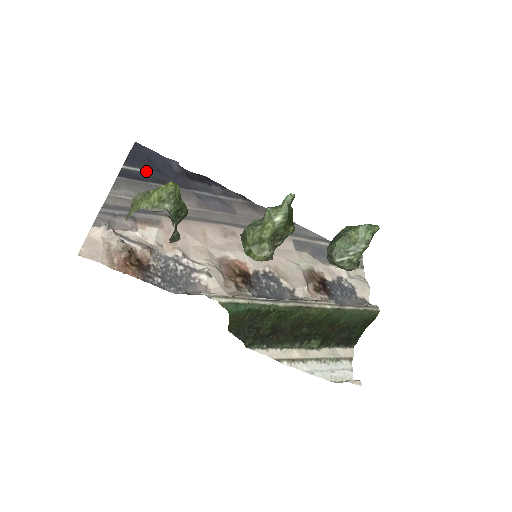
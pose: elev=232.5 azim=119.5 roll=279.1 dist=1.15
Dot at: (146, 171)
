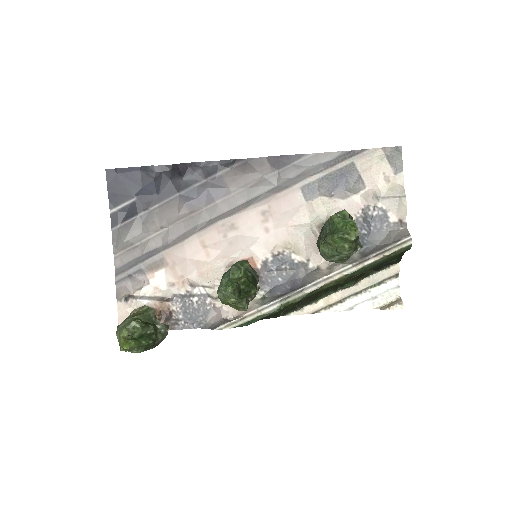
Dot at: (130, 201)
